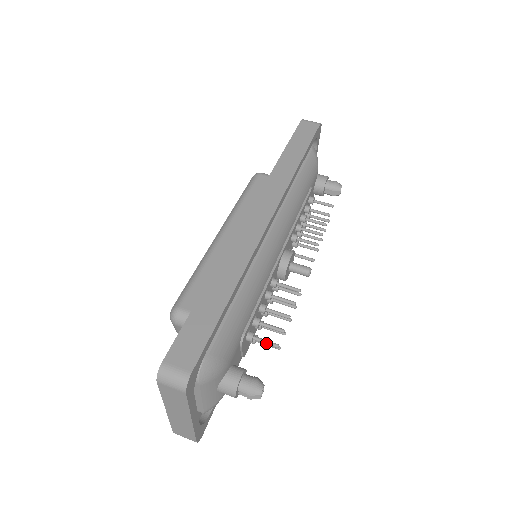
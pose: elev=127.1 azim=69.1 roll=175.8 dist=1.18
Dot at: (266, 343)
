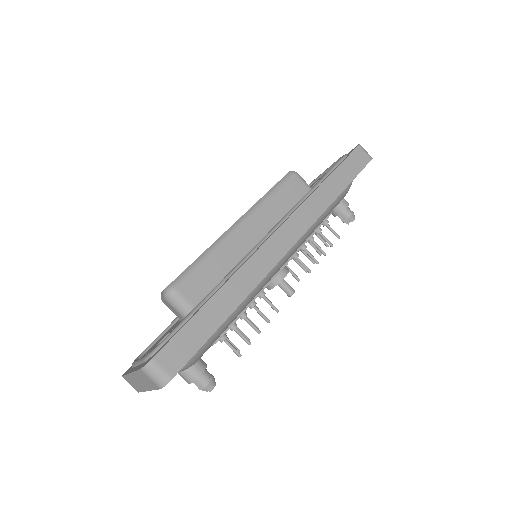
Dot at: (232, 349)
